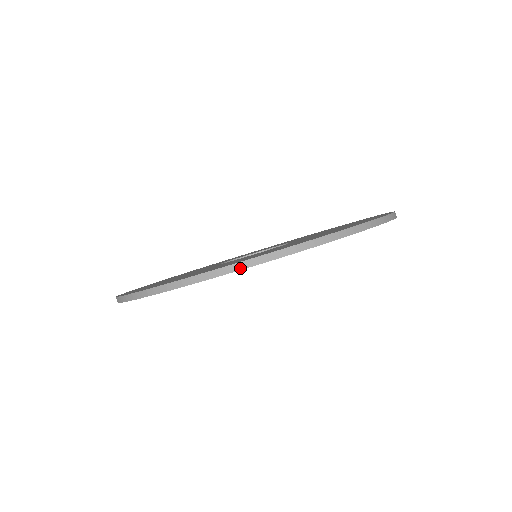
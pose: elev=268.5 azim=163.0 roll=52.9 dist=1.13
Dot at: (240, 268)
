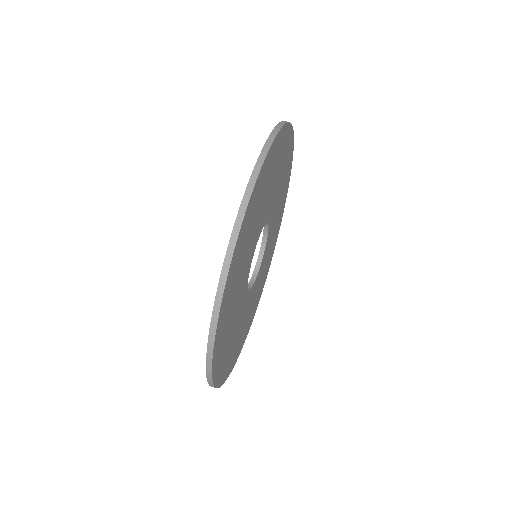
Dot at: (256, 177)
